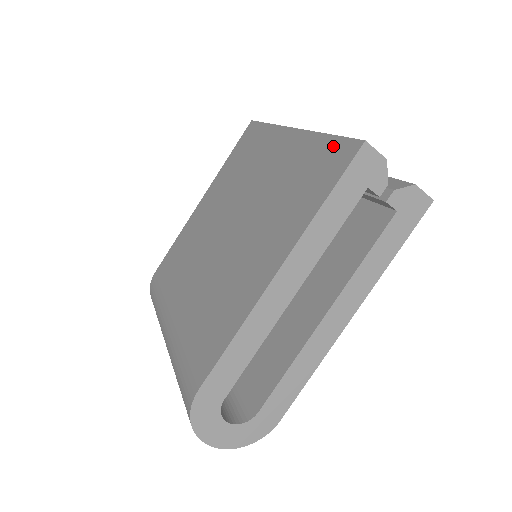
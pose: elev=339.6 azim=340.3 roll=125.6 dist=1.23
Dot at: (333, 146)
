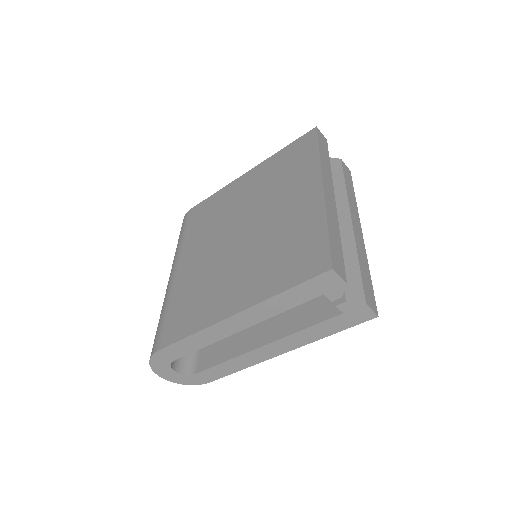
Dot at: (320, 245)
